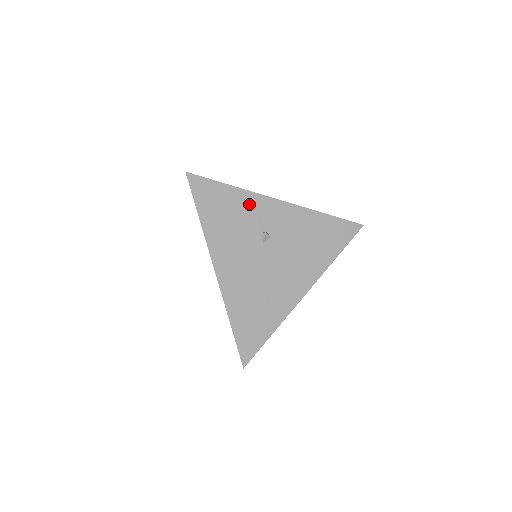
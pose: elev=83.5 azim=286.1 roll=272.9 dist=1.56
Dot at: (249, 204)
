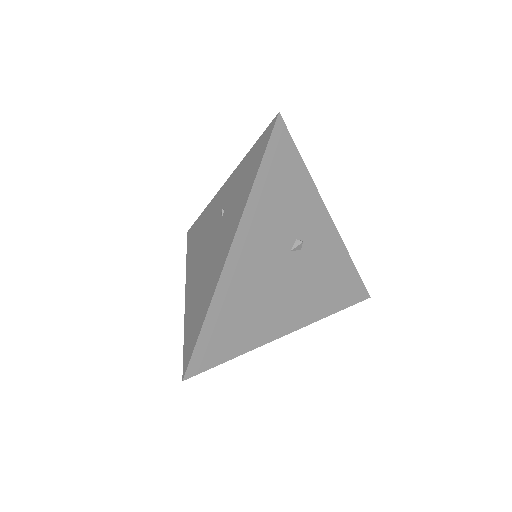
Dot at: (307, 199)
